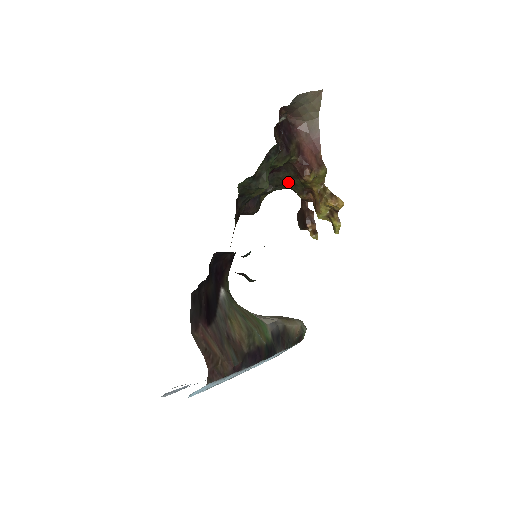
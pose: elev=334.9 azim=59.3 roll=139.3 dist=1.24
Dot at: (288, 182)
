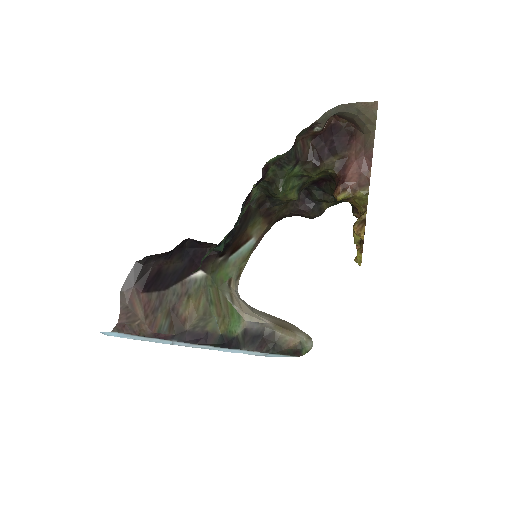
Dot at: occluded
